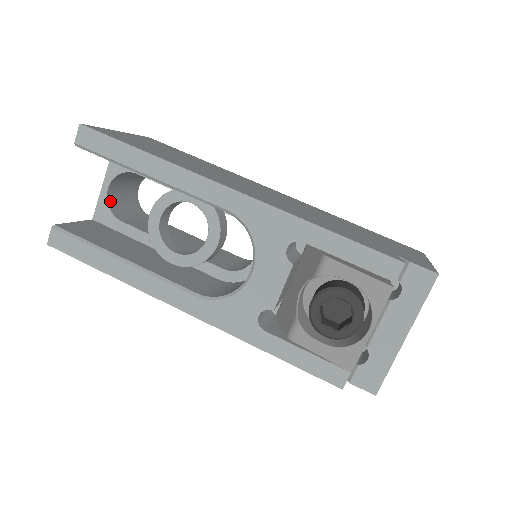
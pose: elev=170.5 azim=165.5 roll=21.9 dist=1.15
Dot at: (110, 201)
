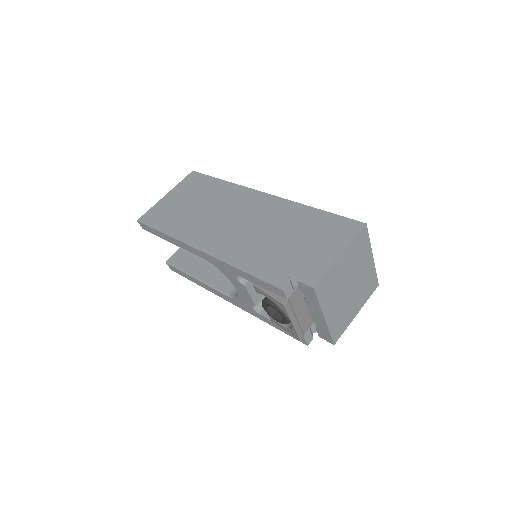
Dot at: occluded
